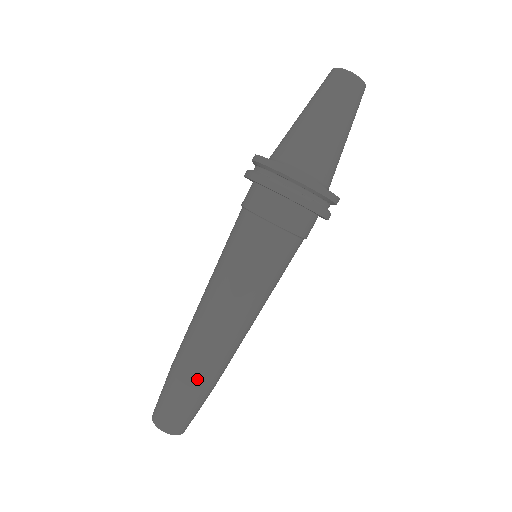
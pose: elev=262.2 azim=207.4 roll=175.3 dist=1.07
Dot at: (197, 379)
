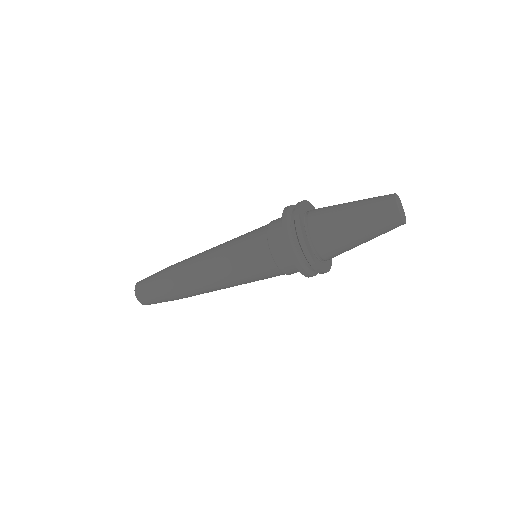
Dot at: occluded
